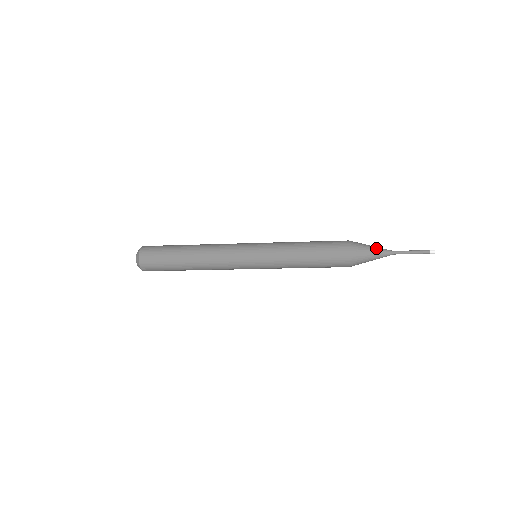
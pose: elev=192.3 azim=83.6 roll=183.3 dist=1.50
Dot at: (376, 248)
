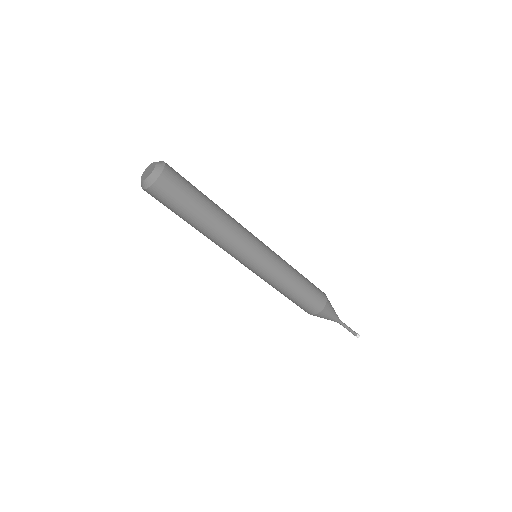
Dot at: (334, 310)
